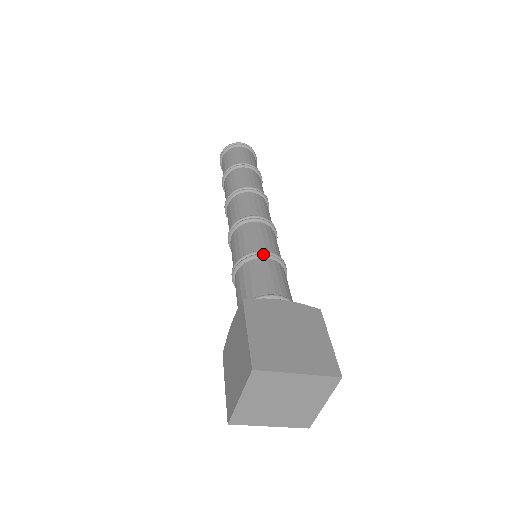
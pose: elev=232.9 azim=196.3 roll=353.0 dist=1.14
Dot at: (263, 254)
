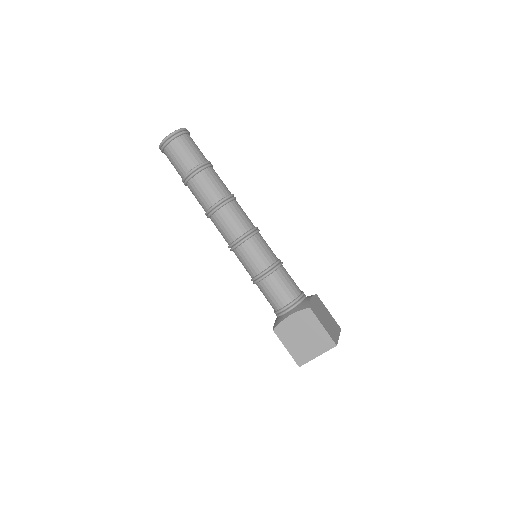
Dot at: (281, 264)
